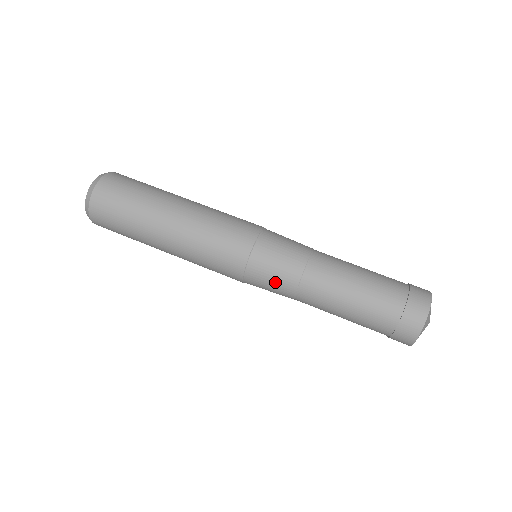
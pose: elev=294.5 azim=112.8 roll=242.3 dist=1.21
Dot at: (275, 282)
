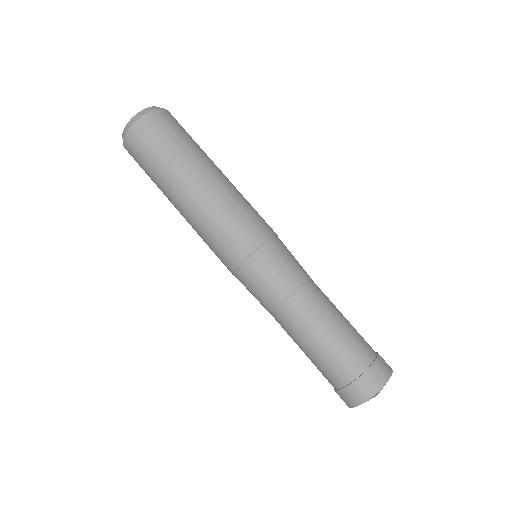
Dot at: (259, 292)
